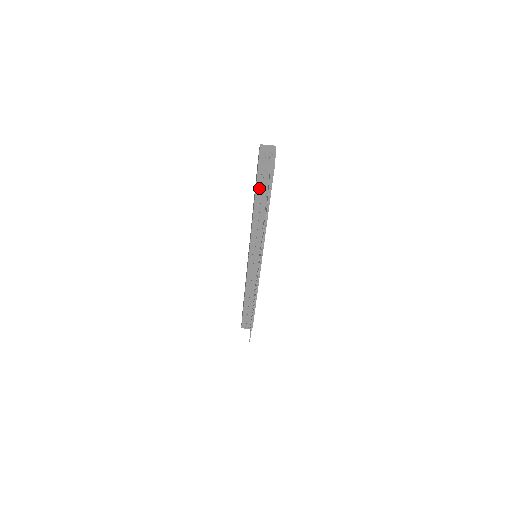
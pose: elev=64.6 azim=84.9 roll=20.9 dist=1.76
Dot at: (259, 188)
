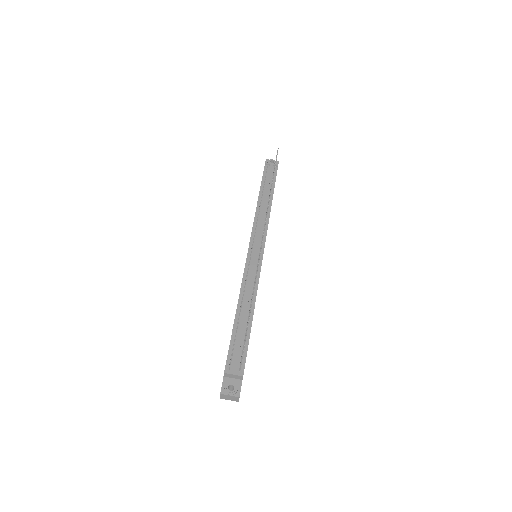
Dot at: (264, 182)
